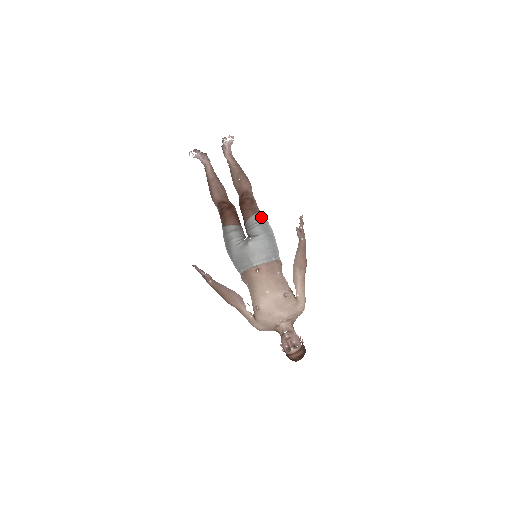
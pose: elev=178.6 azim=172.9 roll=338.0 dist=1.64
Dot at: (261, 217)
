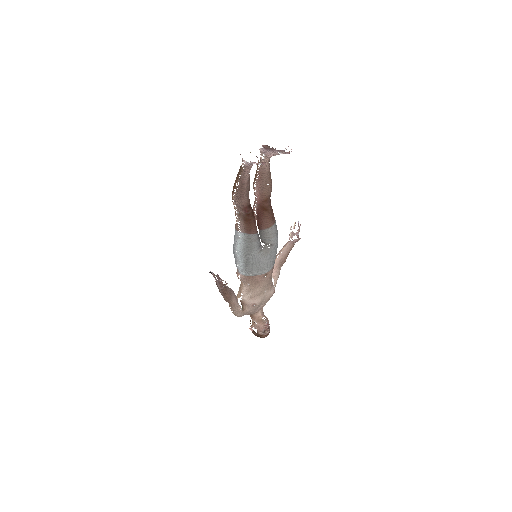
Dot at: (276, 225)
